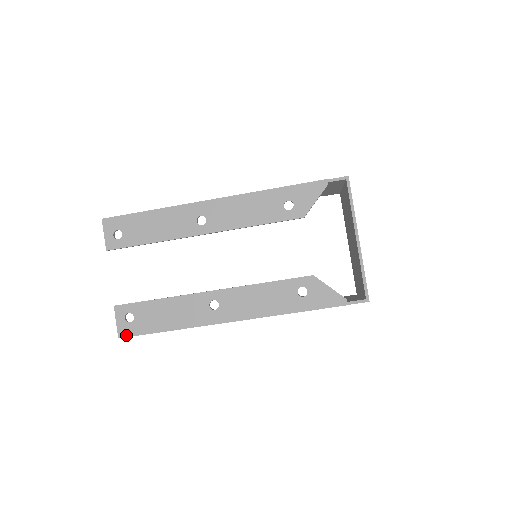
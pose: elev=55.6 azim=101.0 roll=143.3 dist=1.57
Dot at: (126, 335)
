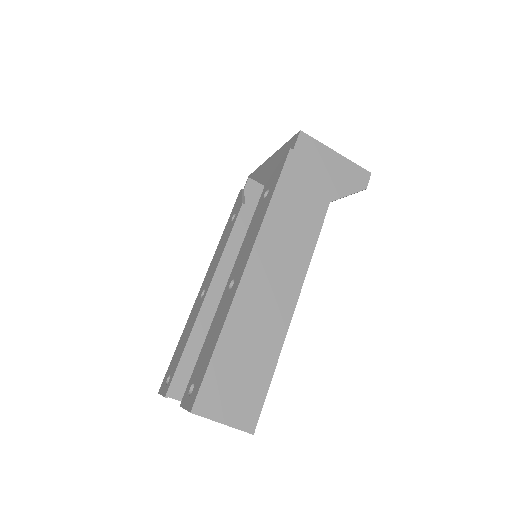
Dot at: (194, 400)
